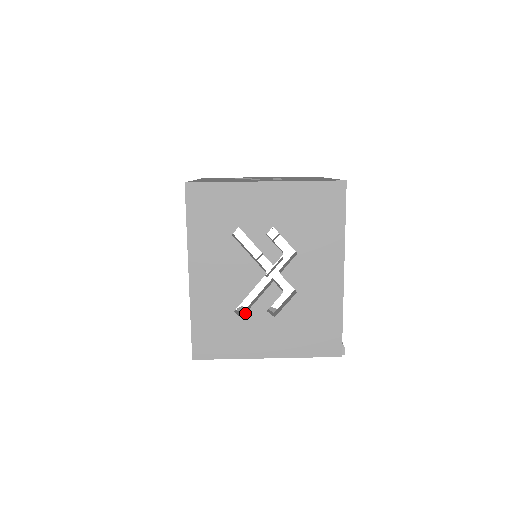
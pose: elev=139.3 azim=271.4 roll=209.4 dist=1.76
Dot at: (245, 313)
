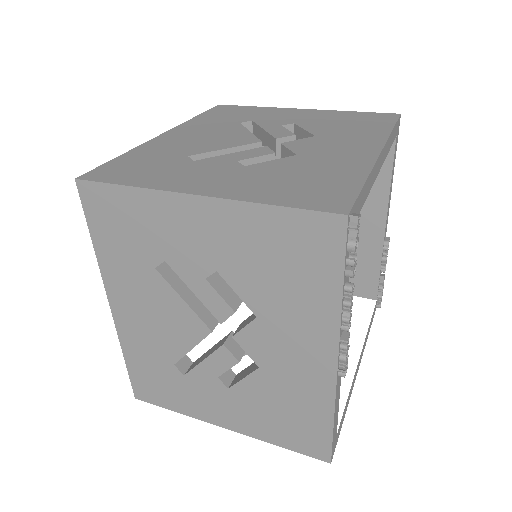
Dot at: (203, 159)
